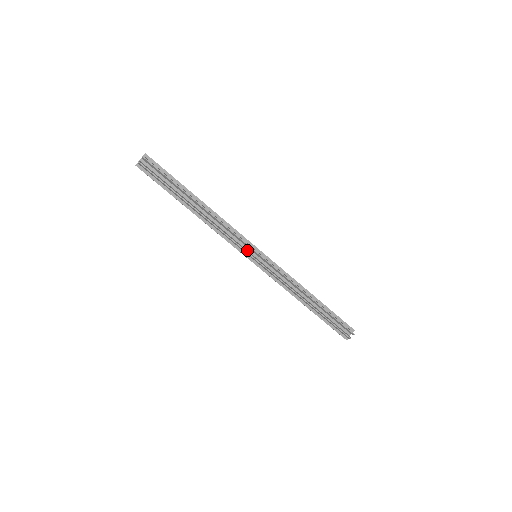
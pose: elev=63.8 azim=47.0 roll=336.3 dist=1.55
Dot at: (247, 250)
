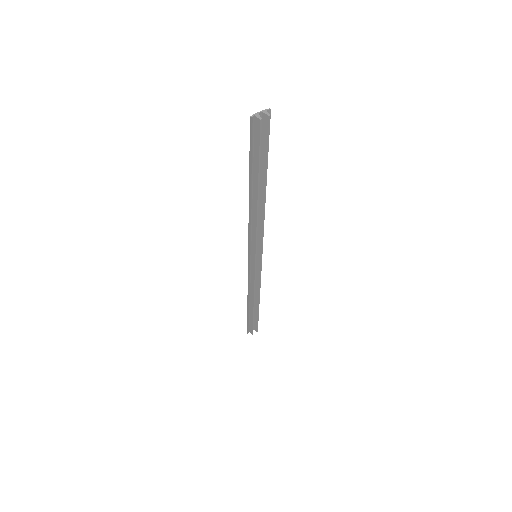
Dot at: occluded
